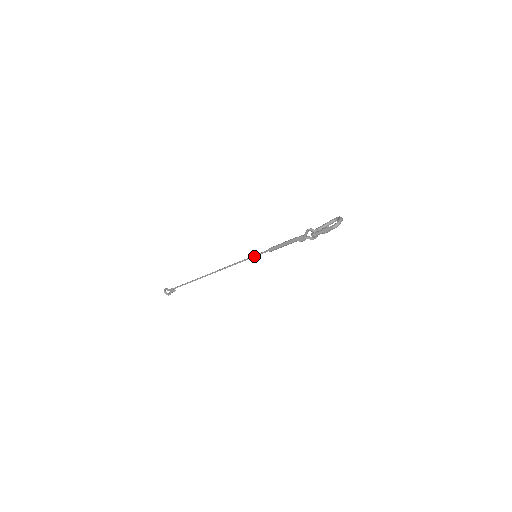
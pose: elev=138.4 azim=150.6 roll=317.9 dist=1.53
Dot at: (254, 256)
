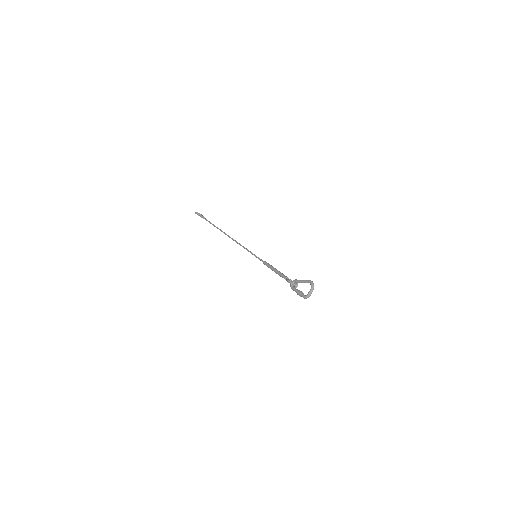
Dot at: occluded
